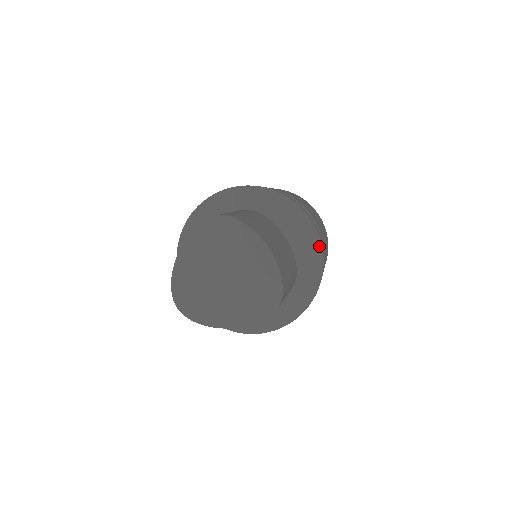
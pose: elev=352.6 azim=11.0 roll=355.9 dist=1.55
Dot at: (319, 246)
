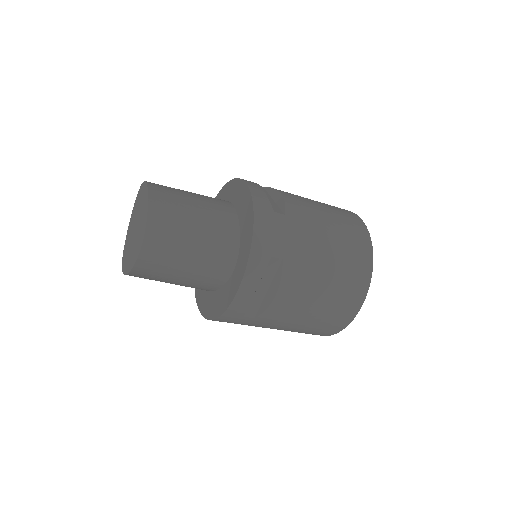
Dot at: (252, 217)
